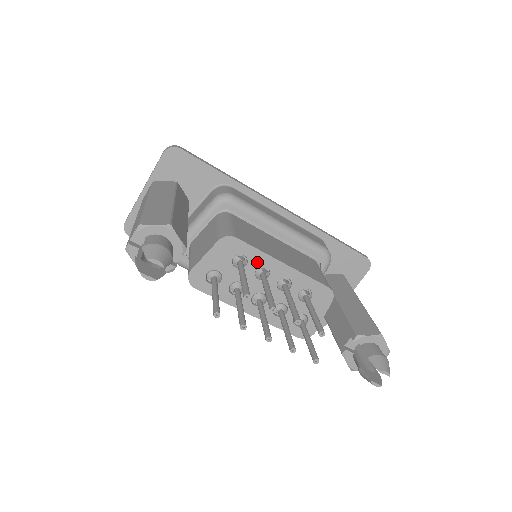
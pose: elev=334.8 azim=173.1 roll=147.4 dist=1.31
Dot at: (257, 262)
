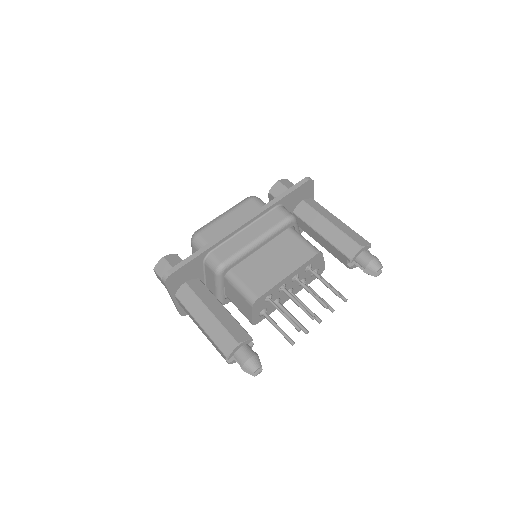
Dot at: (276, 290)
